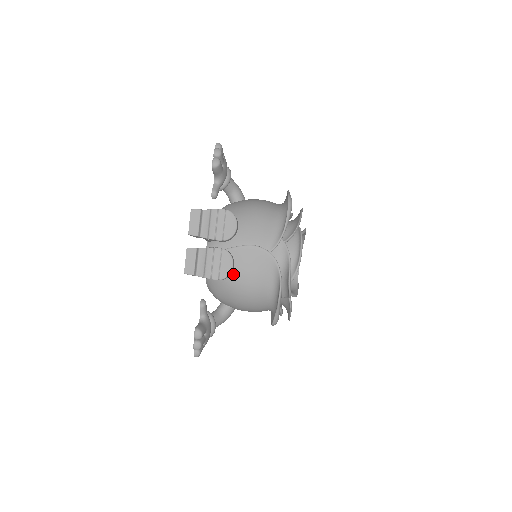
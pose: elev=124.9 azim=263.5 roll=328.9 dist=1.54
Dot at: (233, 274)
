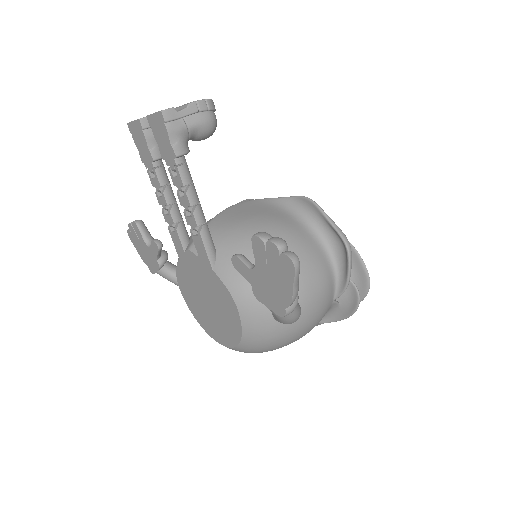
Dot at: (241, 226)
